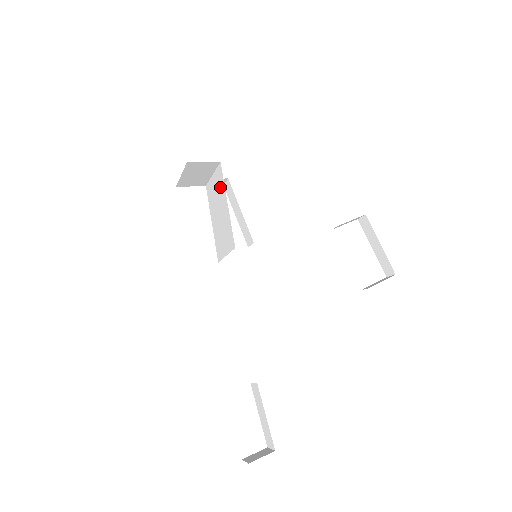
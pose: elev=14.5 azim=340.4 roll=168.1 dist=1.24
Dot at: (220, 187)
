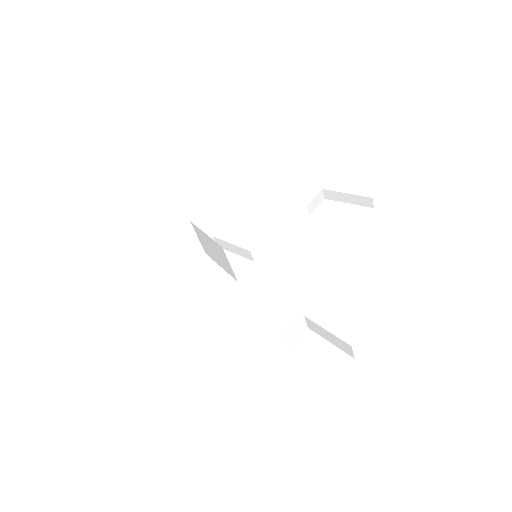
Dot at: (200, 234)
